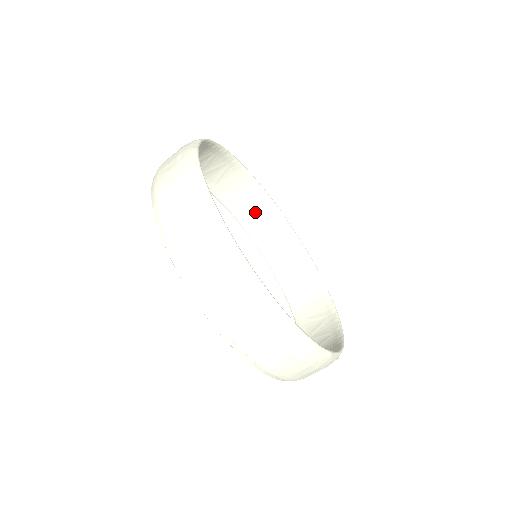
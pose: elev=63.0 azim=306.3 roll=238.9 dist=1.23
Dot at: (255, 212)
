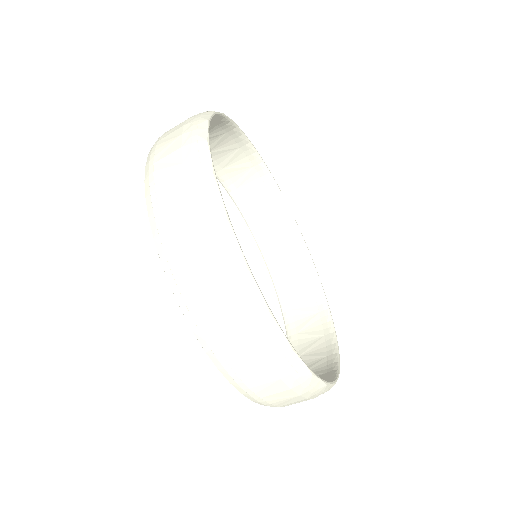
Dot at: (262, 206)
